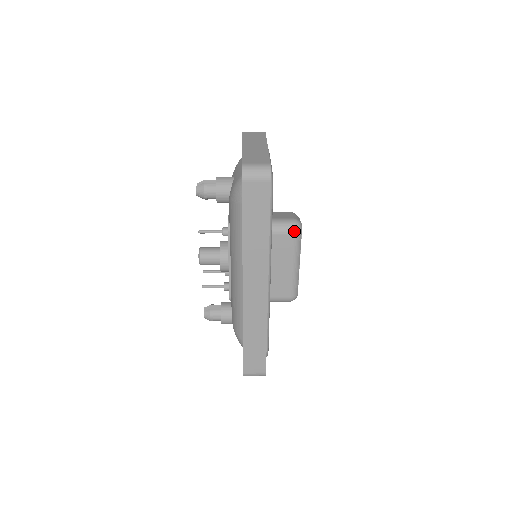
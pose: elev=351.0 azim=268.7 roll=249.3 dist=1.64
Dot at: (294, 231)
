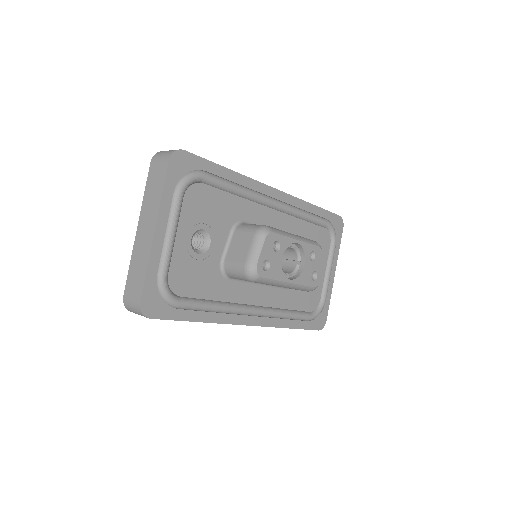
Dot at: (249, 280)
